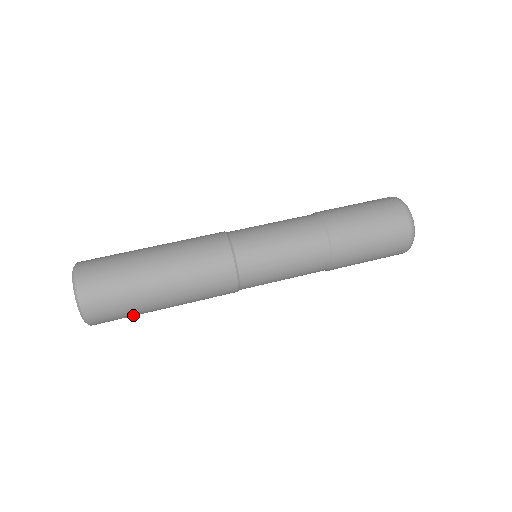
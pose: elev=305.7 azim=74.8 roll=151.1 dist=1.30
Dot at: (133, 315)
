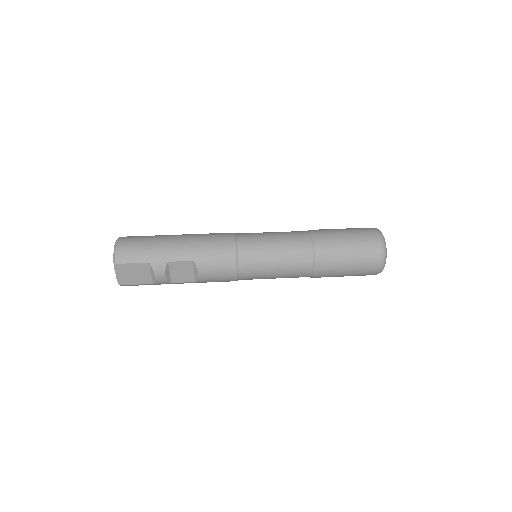
Dot at: (149, 259)
